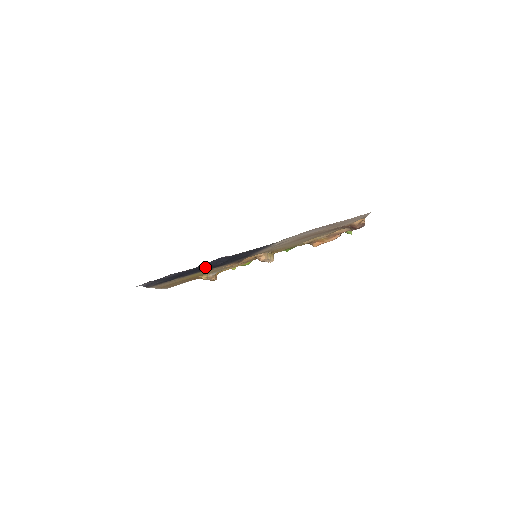
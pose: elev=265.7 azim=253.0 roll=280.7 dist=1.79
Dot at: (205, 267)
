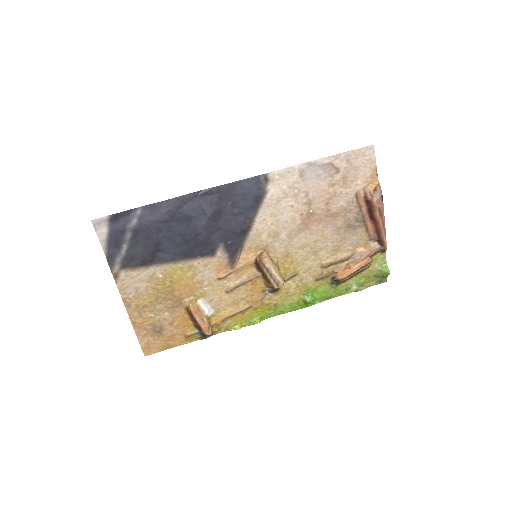
Dot at: (185, 230)
